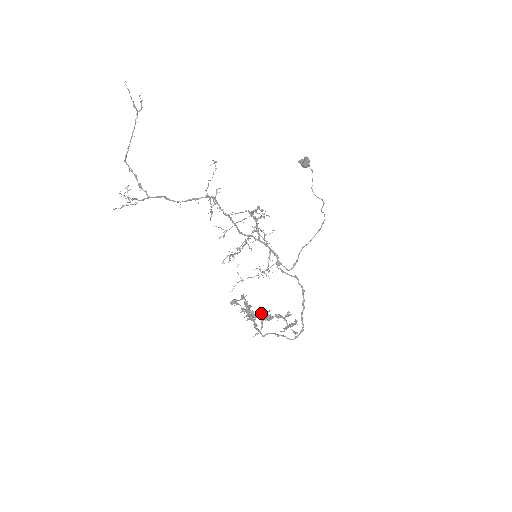
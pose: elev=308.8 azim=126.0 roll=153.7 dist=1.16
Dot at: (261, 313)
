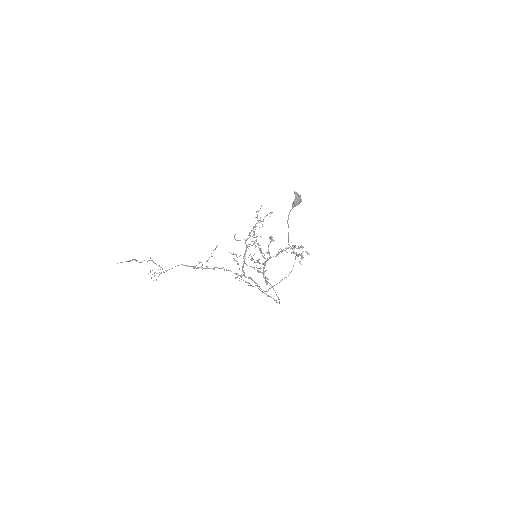
Dot at: occluded
